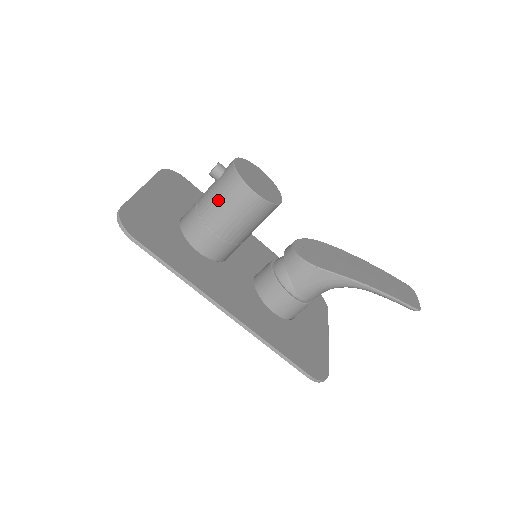
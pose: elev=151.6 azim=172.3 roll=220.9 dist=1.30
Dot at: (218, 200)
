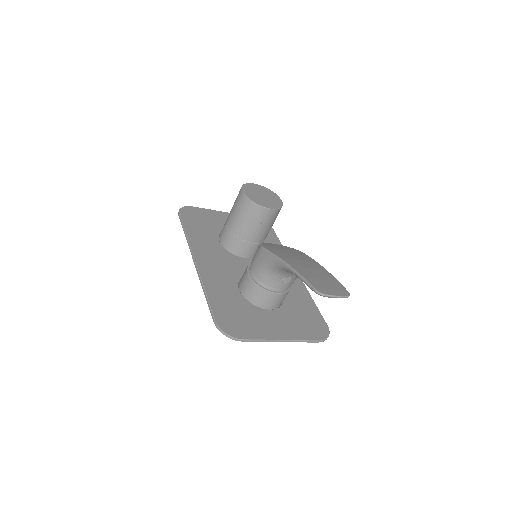
Dot at: occluded
